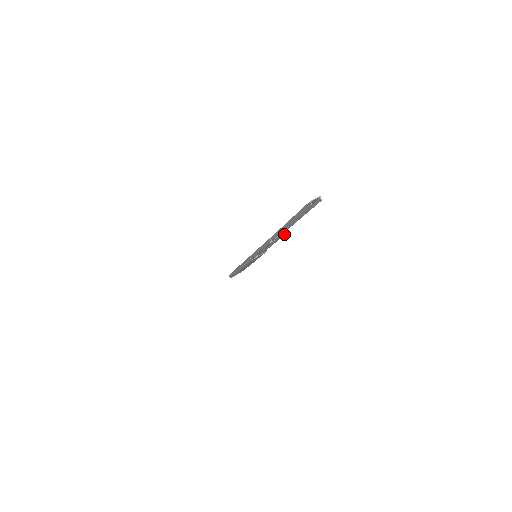
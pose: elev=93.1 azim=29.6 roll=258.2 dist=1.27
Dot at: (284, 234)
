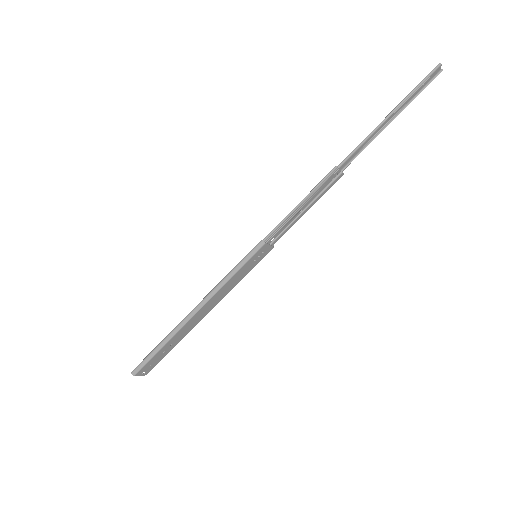
Dot at: (343, 173)
